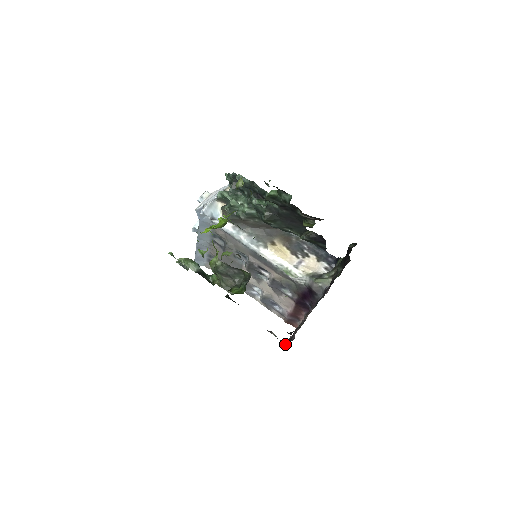
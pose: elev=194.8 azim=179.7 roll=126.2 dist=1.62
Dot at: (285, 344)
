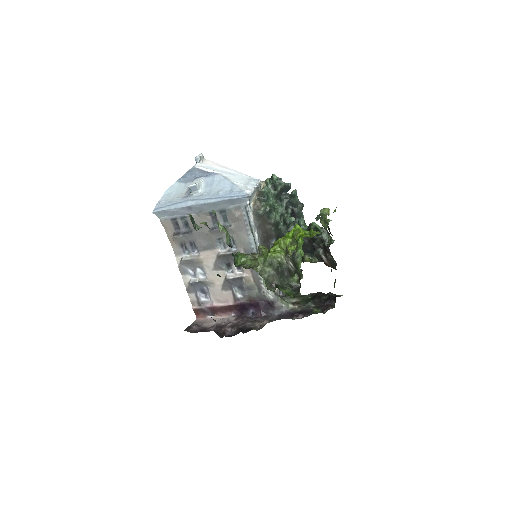
Dot at: (192, 330)
